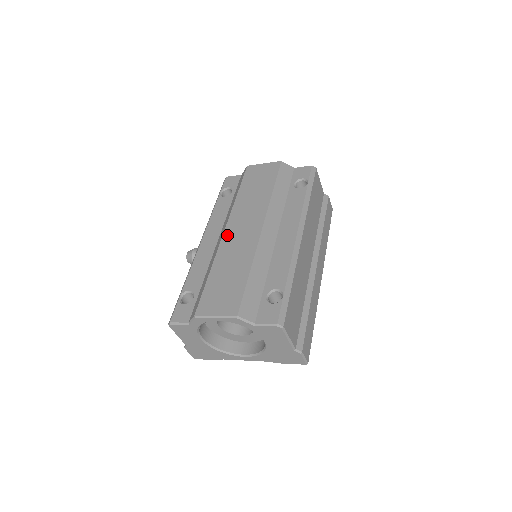
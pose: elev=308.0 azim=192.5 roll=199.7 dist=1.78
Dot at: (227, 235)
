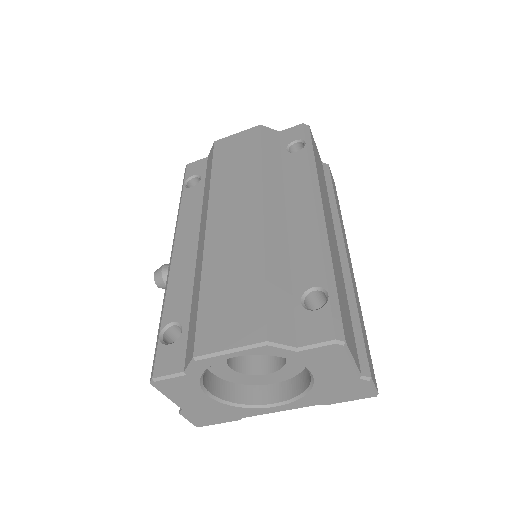
Dot at: (212, 229)
